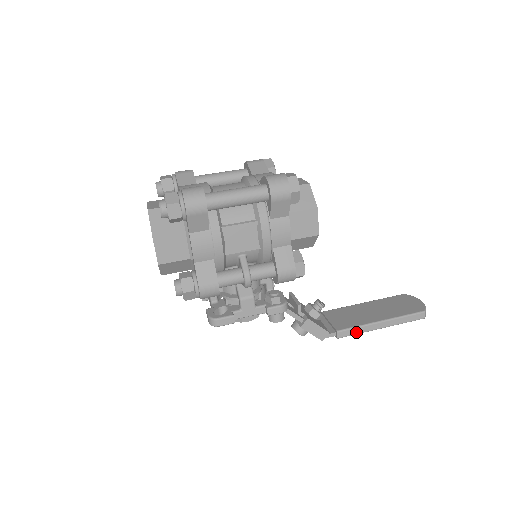
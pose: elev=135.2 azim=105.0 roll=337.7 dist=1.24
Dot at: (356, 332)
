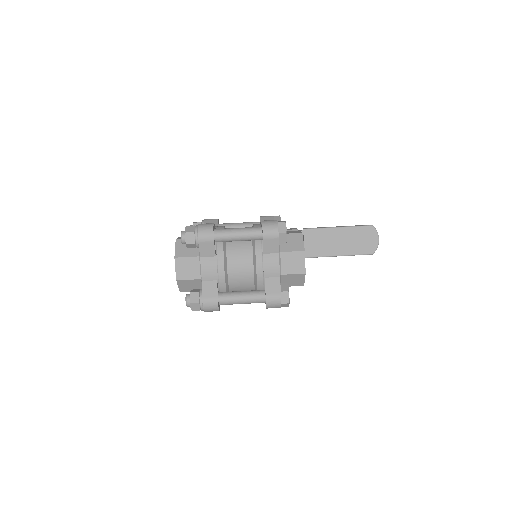
Dot at: occluded
